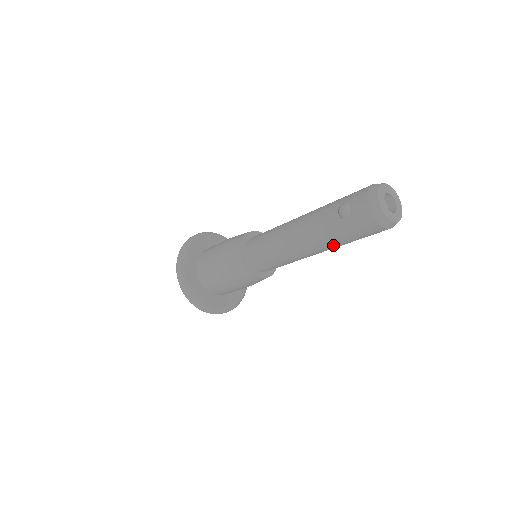
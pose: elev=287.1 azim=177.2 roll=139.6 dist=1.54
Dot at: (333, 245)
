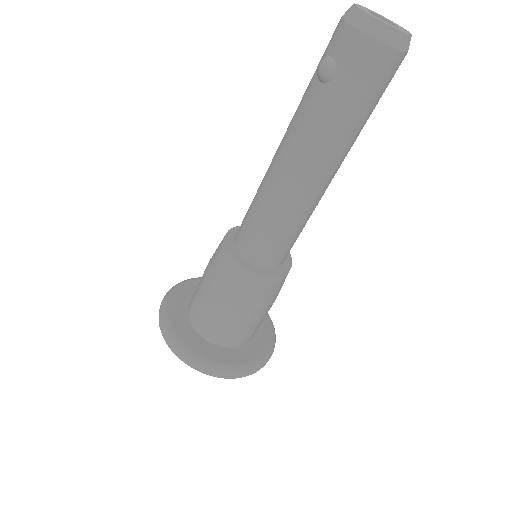
Dot at: (341, 141)
